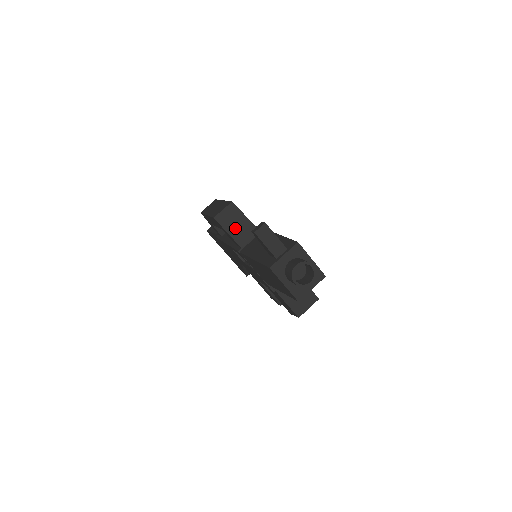
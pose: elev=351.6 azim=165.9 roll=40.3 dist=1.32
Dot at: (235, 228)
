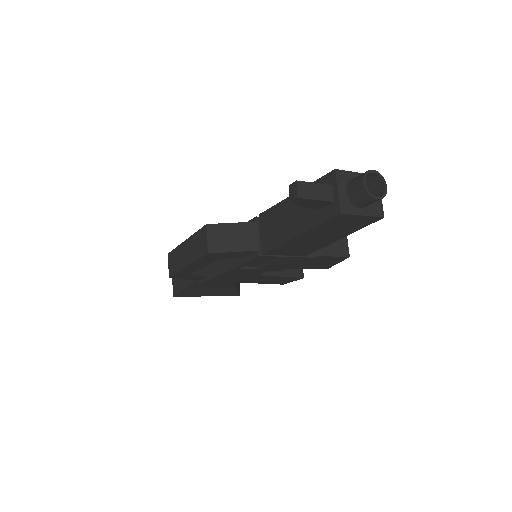
Dot at: (234, 242)
